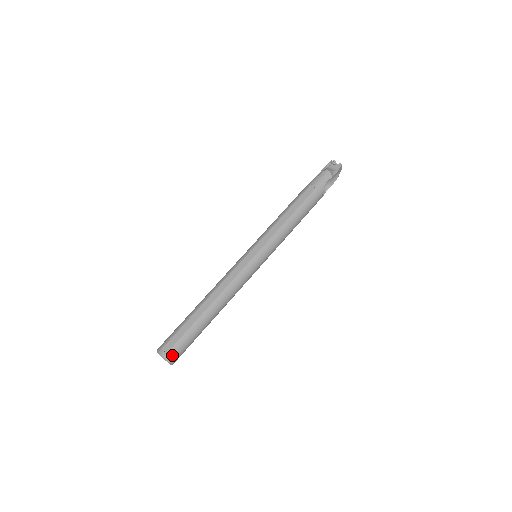
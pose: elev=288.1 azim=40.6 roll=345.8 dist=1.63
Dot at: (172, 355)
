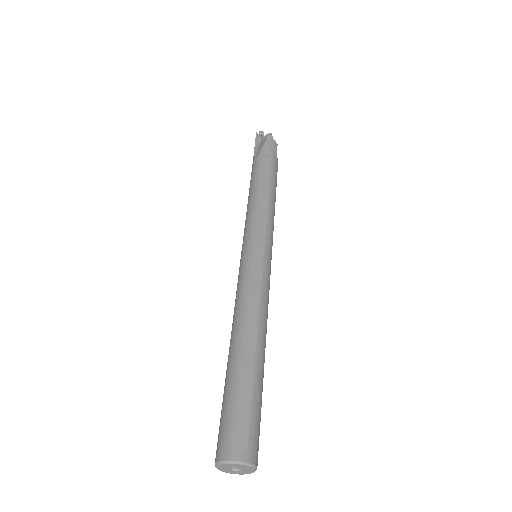
Dot at: (255, 451)
